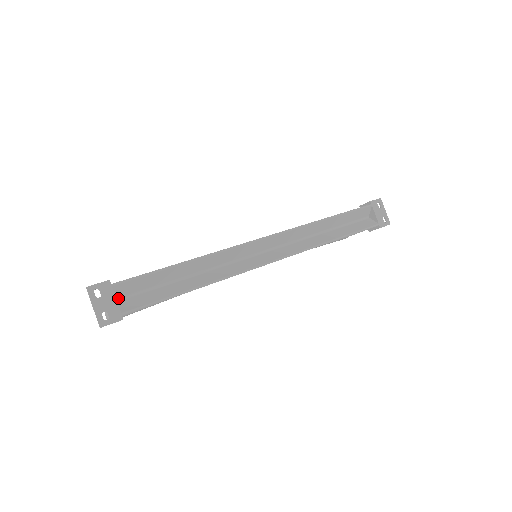
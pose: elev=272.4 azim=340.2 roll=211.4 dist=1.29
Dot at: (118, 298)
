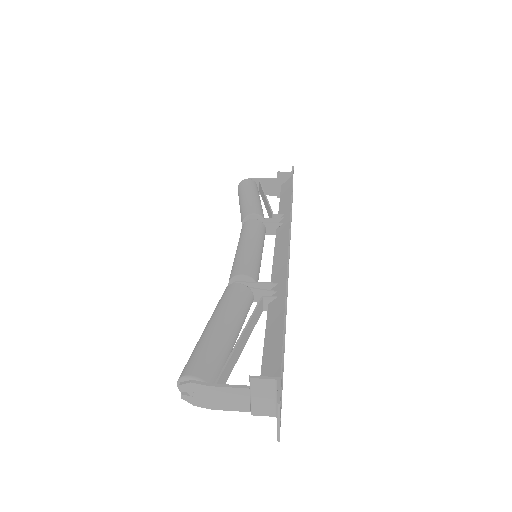
Dot at: occluded
